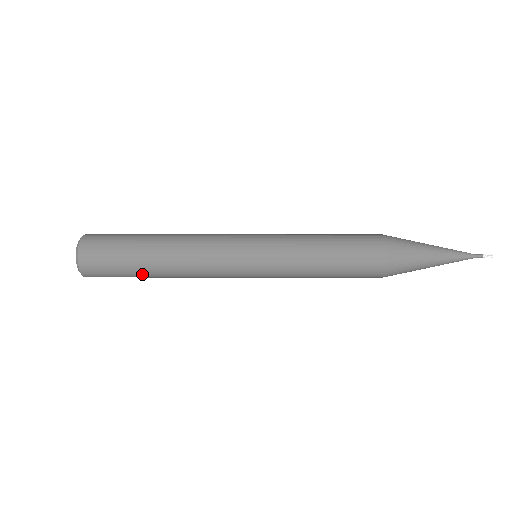
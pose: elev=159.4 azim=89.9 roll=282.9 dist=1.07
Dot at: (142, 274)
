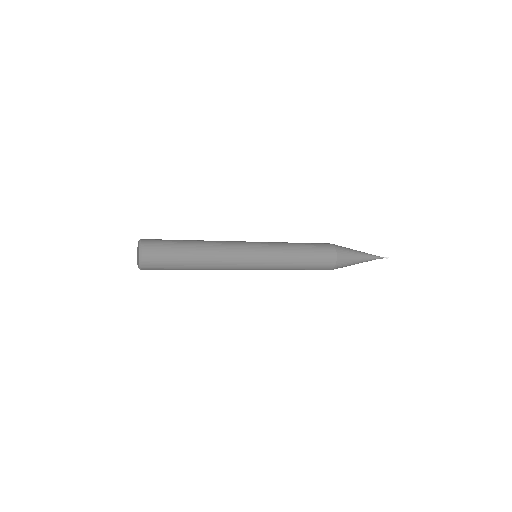
Dot at: occluded
